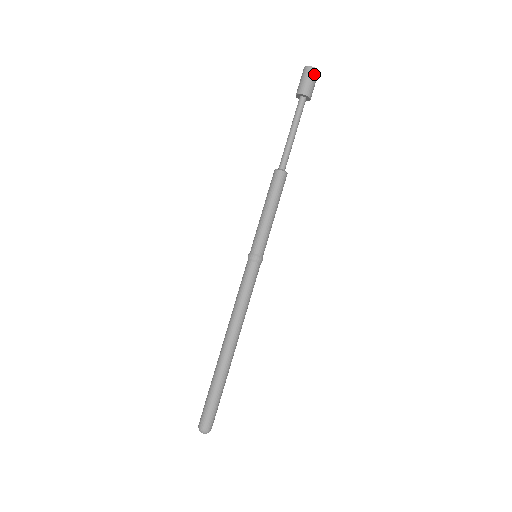
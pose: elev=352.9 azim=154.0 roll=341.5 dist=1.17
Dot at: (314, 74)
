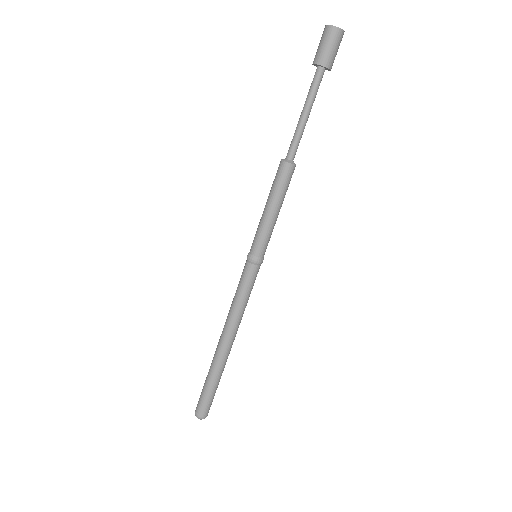
Dot at: (338, 37)
